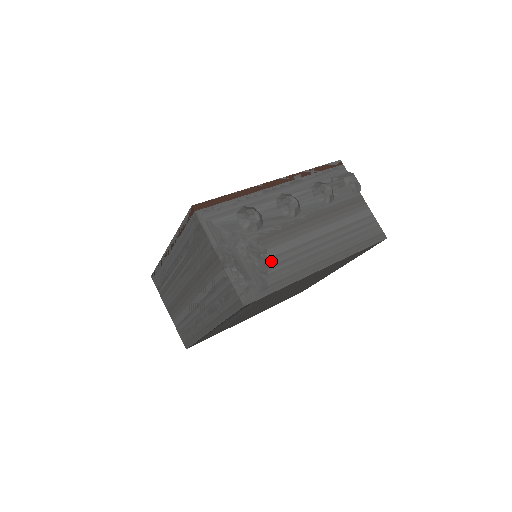
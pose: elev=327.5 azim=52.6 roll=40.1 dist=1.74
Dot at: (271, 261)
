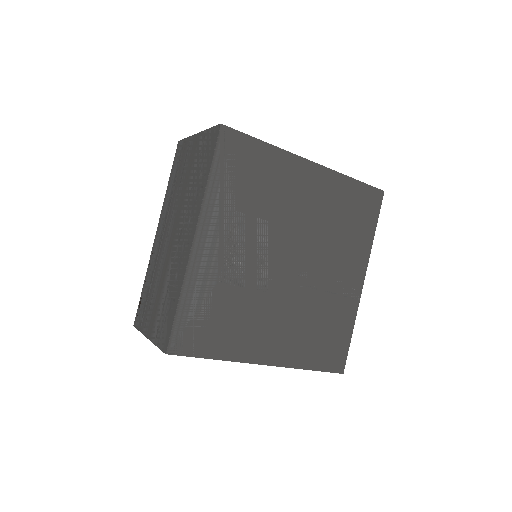
Dot at: occluded
